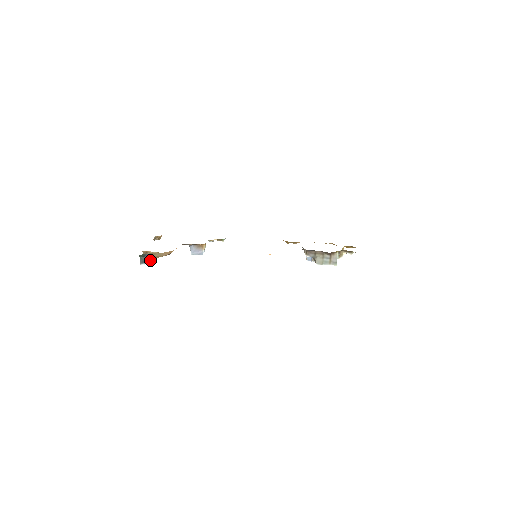
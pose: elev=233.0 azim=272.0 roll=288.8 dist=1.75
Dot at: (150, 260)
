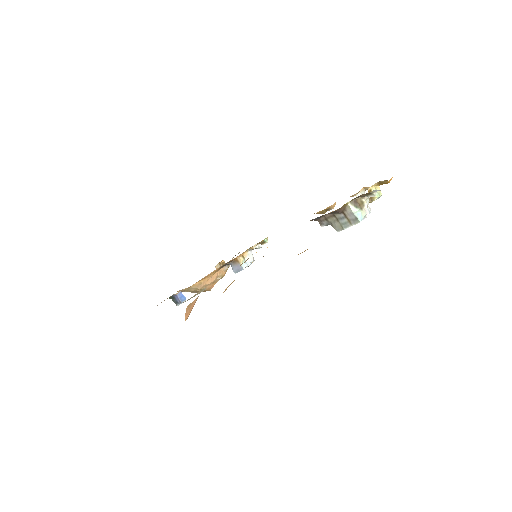
Dot at: (179, 299)
